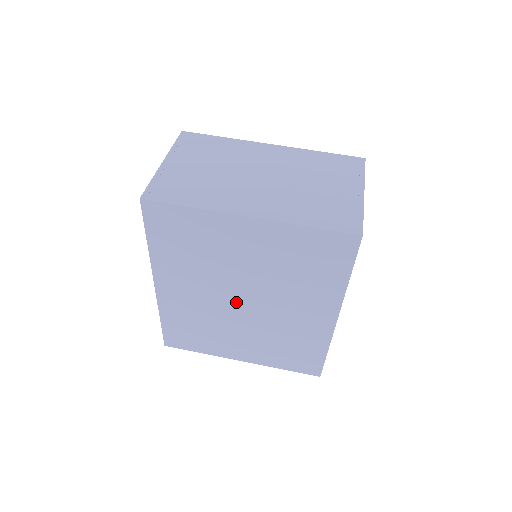
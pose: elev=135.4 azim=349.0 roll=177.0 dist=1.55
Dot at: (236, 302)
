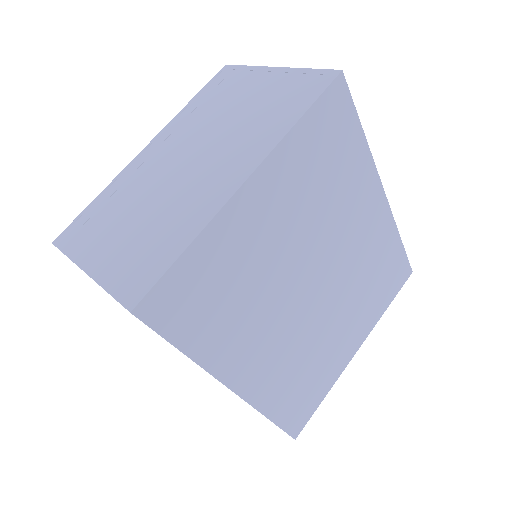
Dot at: (310, 297)
